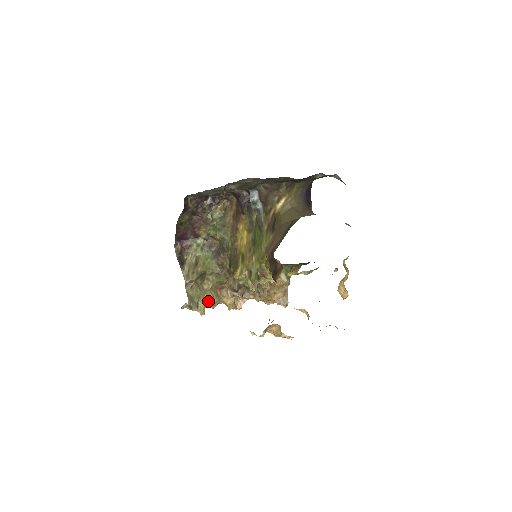
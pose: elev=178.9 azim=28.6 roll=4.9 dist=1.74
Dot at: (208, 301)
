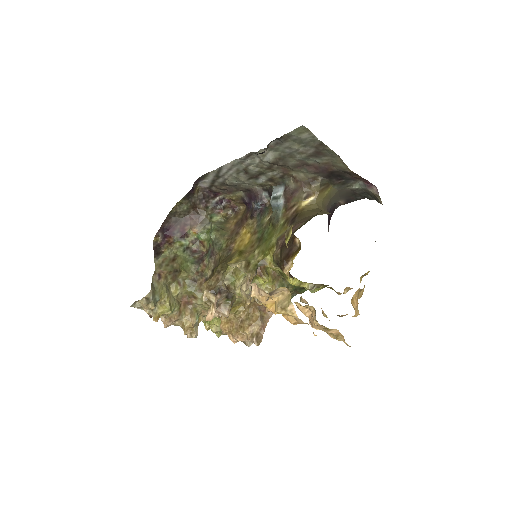
Dot at: (169, 307)
